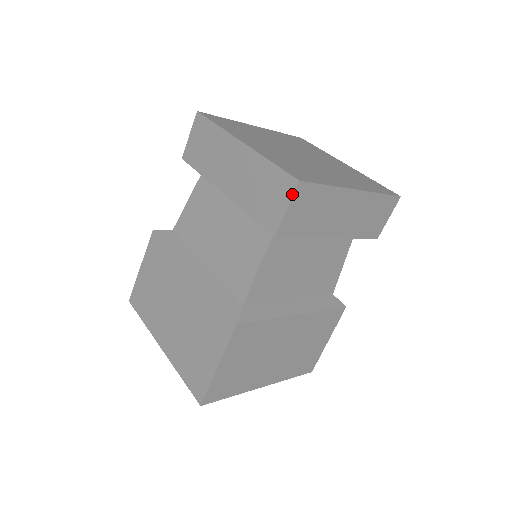
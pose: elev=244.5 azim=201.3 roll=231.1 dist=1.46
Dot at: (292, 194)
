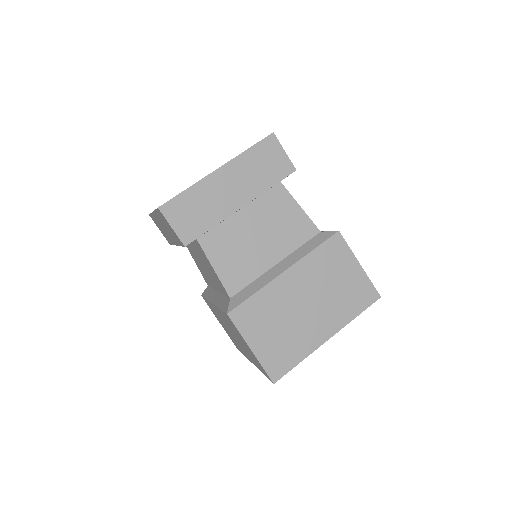
Dot at: (164, 217)
